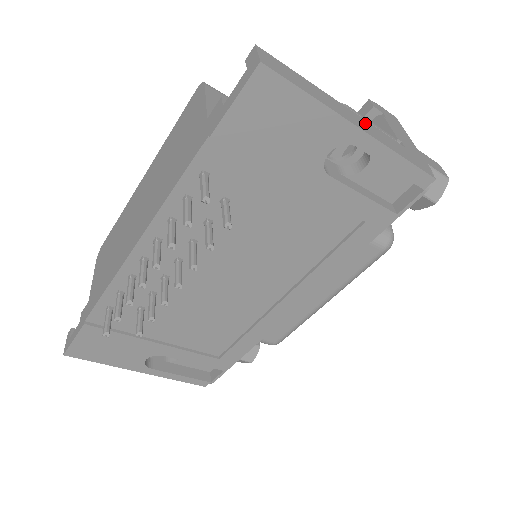
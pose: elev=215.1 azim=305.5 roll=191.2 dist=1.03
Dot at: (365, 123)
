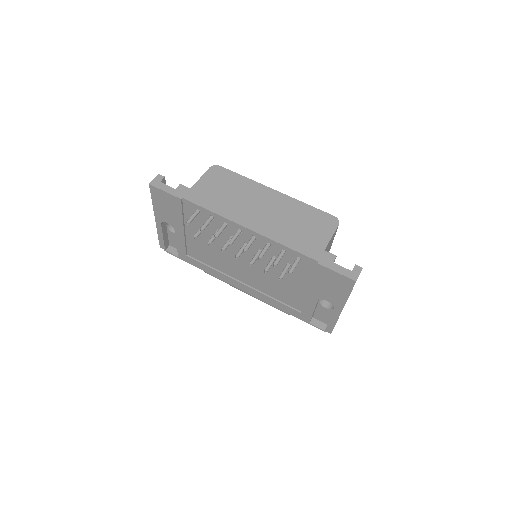
Dot at: occluded
